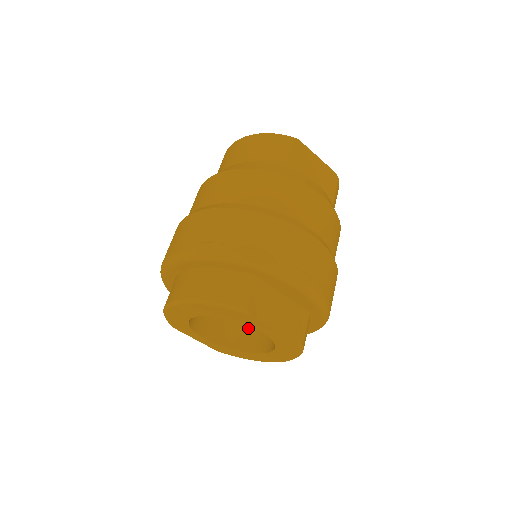
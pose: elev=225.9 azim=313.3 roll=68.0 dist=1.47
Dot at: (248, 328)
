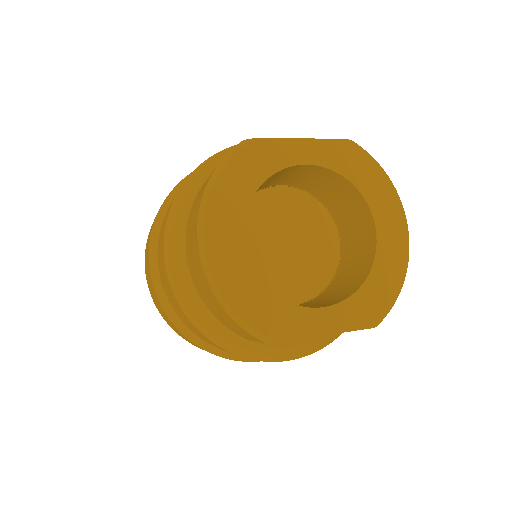
Dot at: occluded
